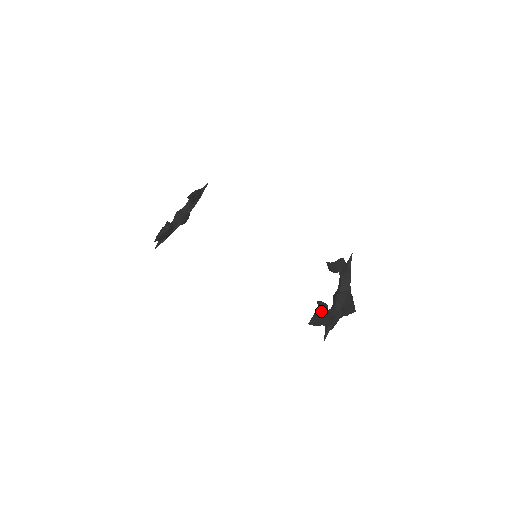
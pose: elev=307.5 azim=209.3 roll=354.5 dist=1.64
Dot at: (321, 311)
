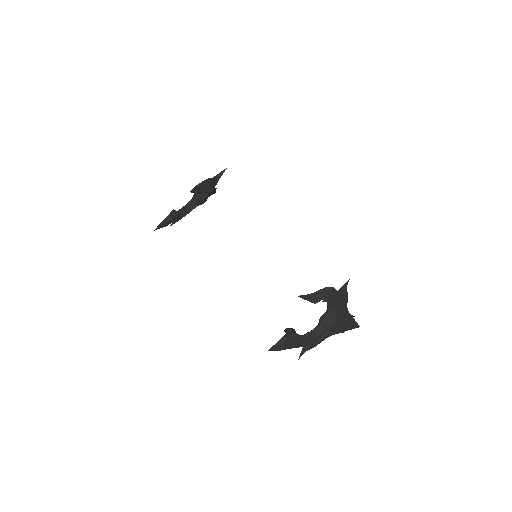
Dot at: (288, 339)
